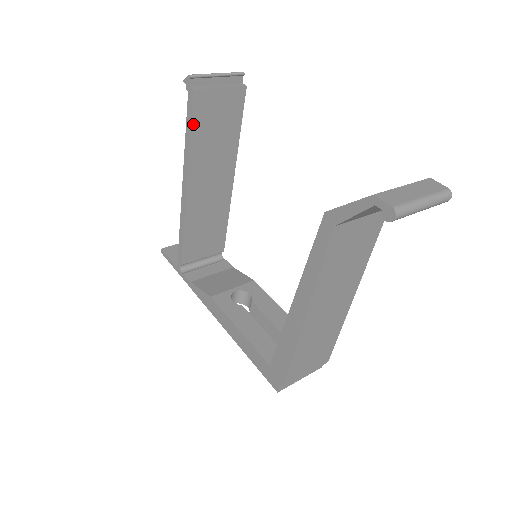
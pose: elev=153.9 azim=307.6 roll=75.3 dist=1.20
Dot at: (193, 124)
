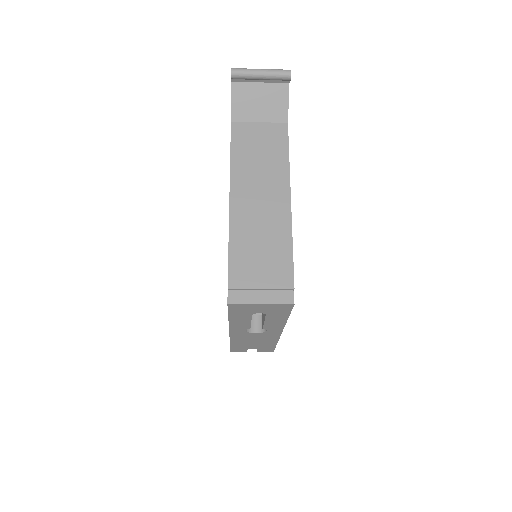
Dot at: occluded
